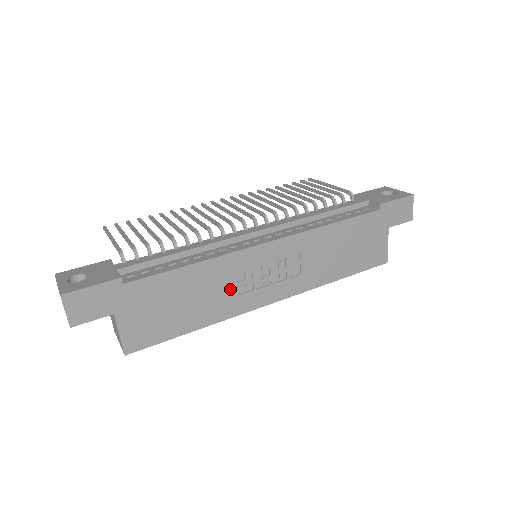
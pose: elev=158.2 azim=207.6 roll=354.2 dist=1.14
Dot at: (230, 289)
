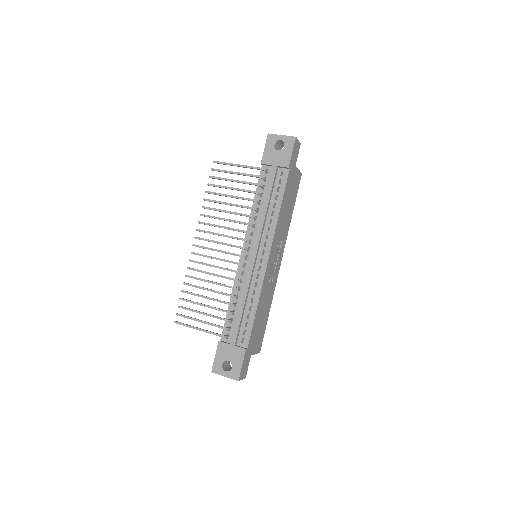
Dot at: (269, 288)
